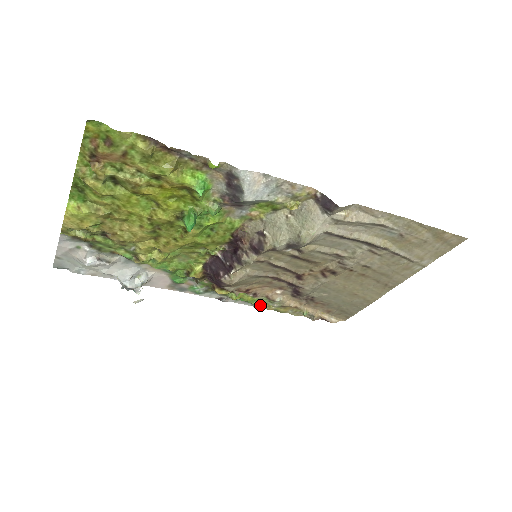
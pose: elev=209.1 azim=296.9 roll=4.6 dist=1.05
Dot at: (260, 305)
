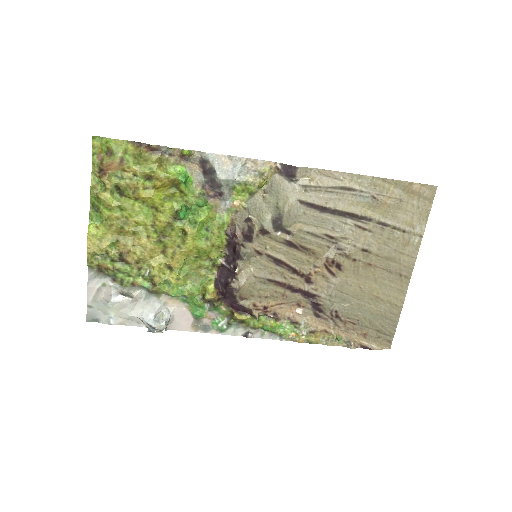
Dot at: (288, 335)
